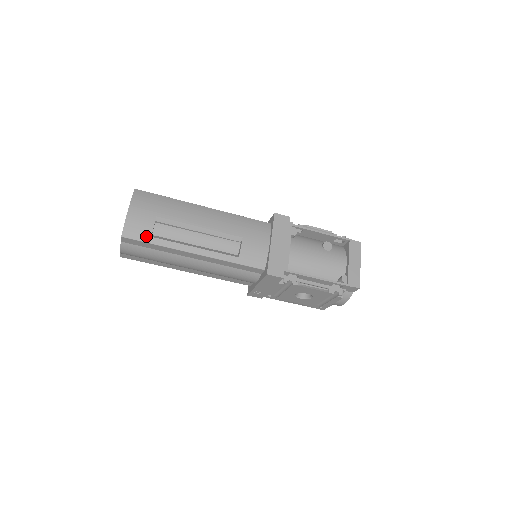
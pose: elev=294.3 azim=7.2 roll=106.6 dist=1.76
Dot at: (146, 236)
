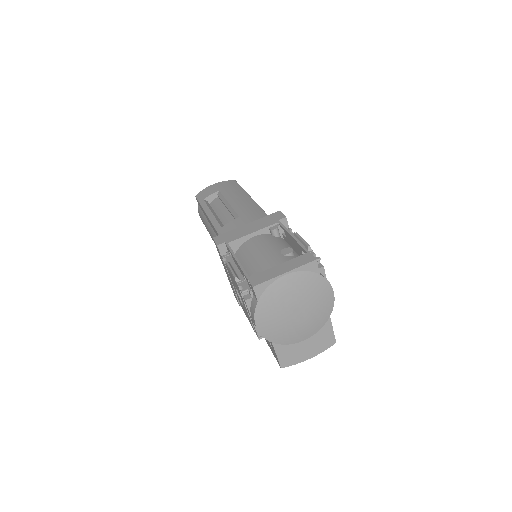
Dot at: (203, 199)
